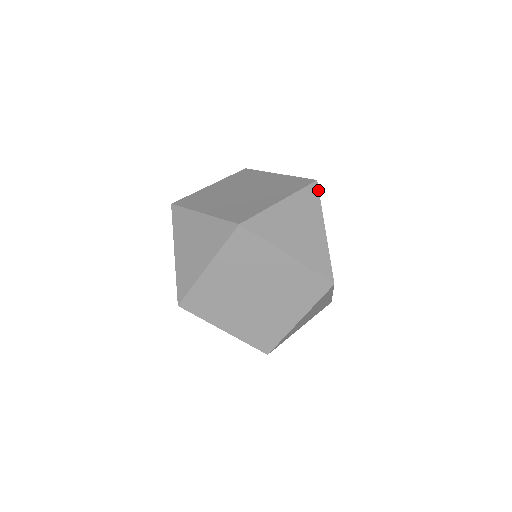
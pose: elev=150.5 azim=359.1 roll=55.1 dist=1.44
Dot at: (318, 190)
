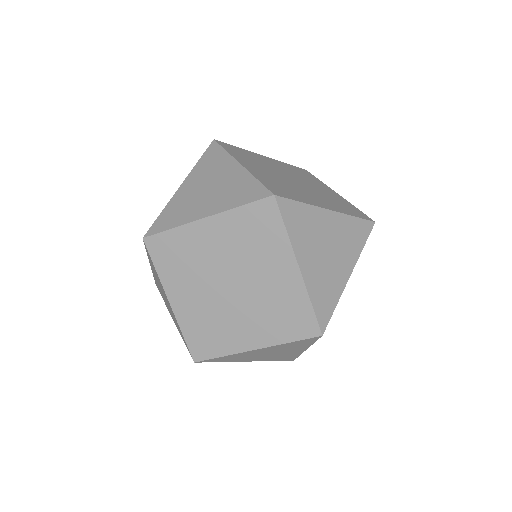
Dot at: (218, 145)
